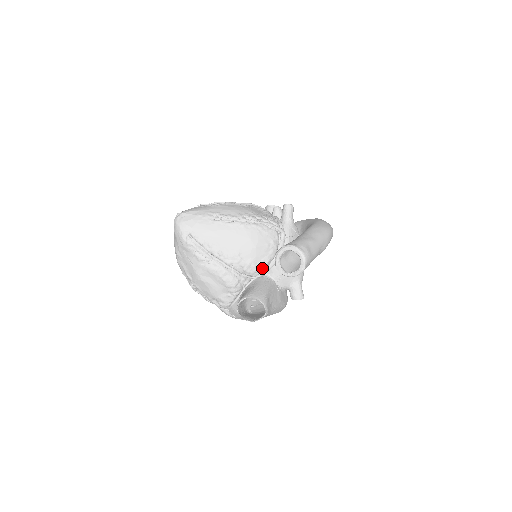
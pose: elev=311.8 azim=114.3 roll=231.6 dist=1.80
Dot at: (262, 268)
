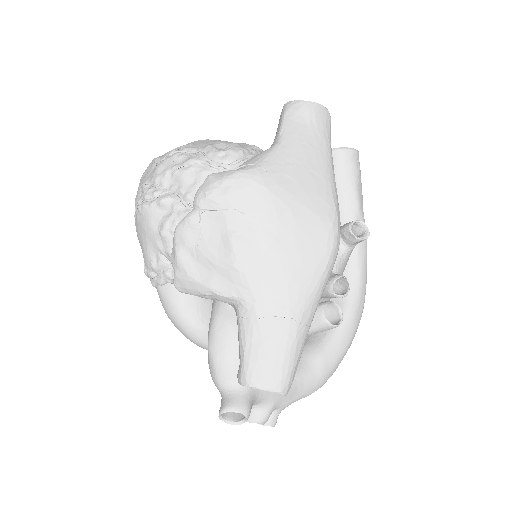
Dot at: occluded
